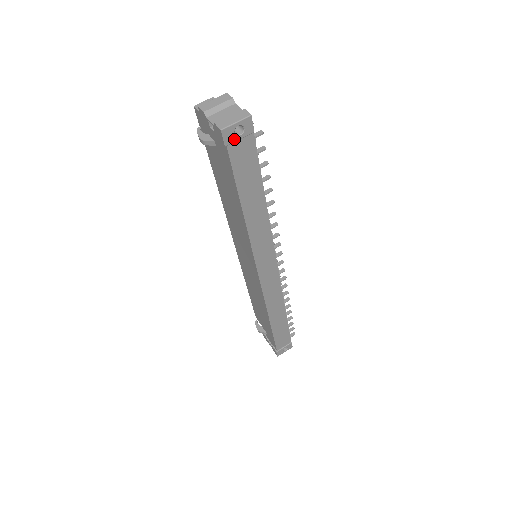
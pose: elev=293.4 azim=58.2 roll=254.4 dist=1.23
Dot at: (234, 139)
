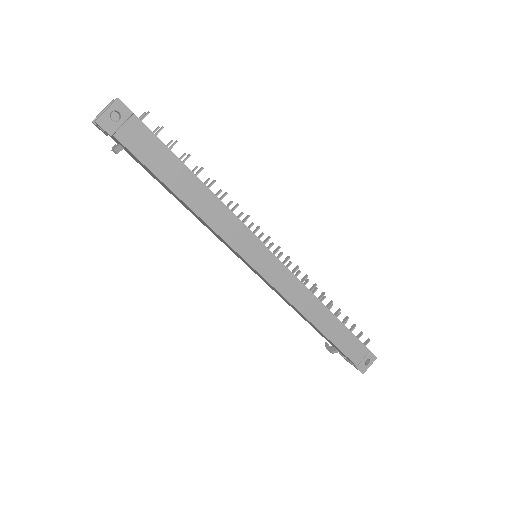
Dot at: (116, 126)
